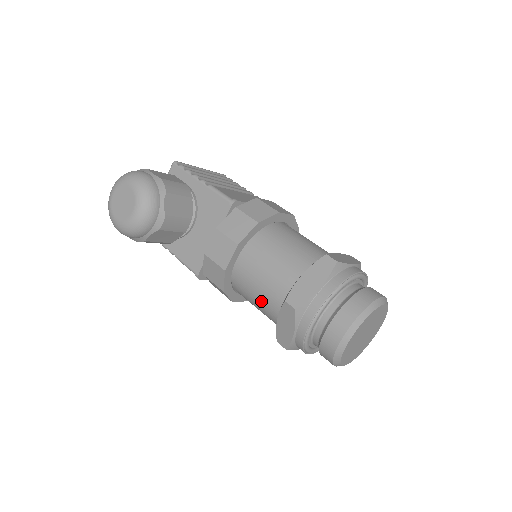
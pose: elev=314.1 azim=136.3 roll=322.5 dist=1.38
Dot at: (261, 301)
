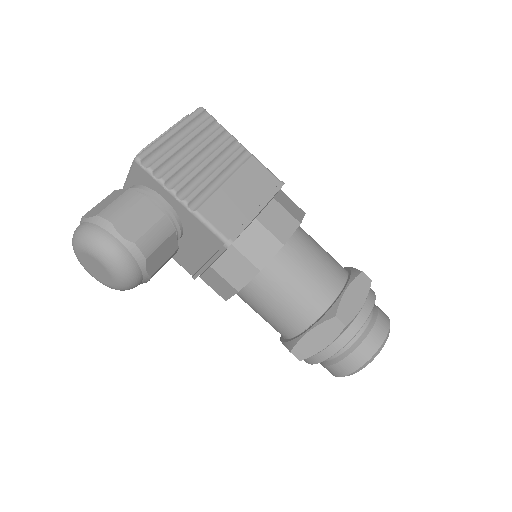
Dot at: (265, 320)
